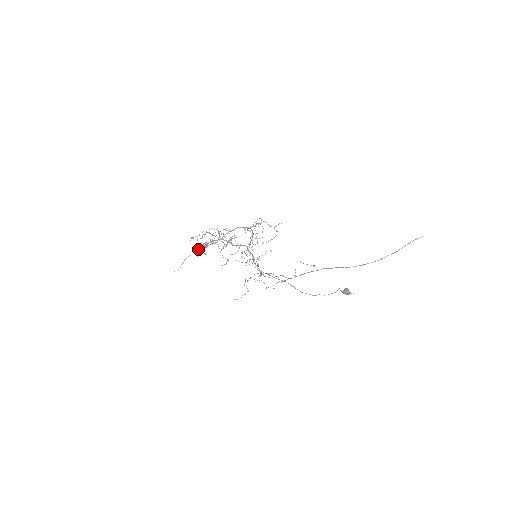
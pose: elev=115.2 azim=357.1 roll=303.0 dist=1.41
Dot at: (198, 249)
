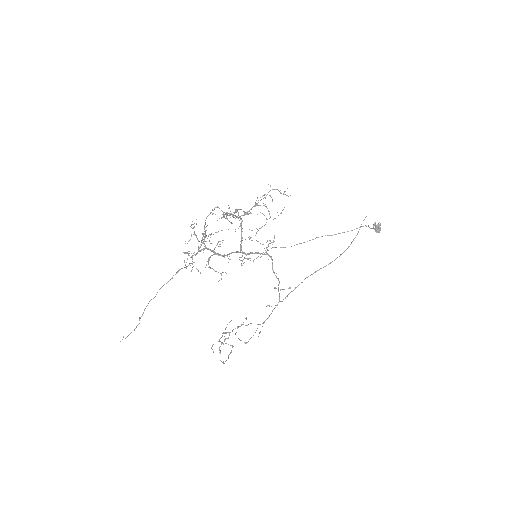
Dot at: (166, 283)
